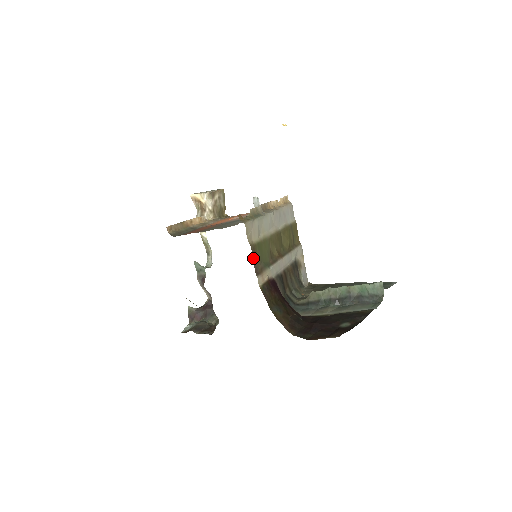
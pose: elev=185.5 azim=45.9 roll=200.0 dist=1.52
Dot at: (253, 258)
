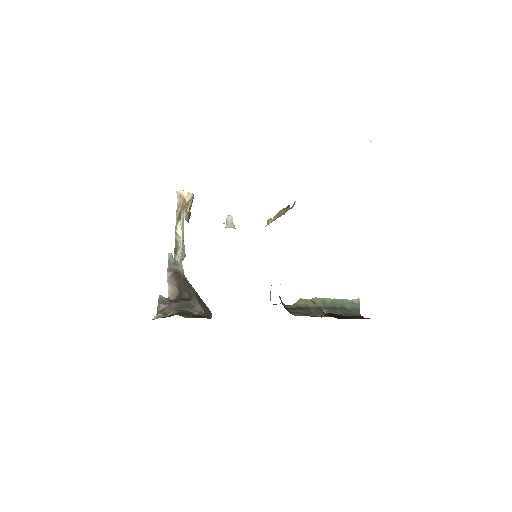
Dot at: occluded
